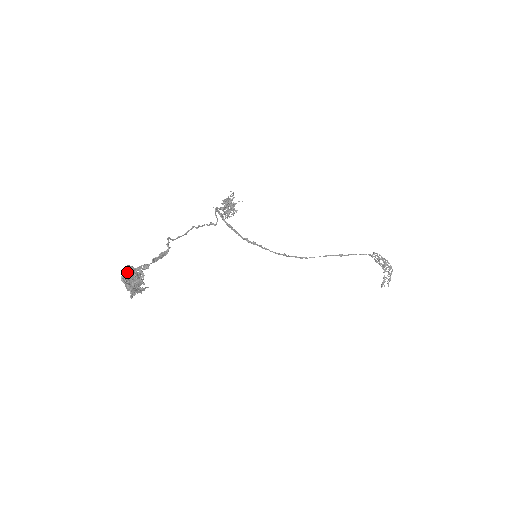
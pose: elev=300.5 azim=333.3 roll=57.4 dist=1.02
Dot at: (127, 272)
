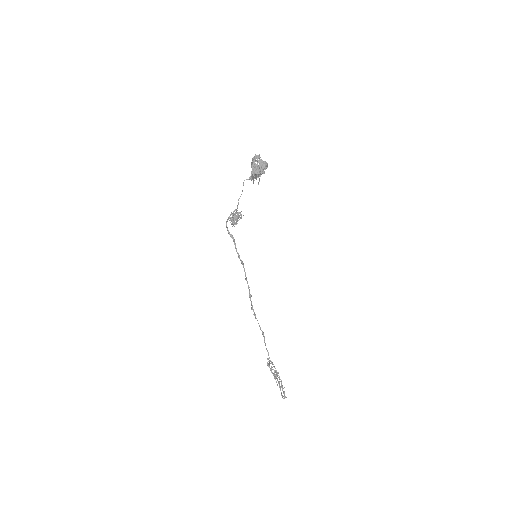
Dot at: (259, 155)
